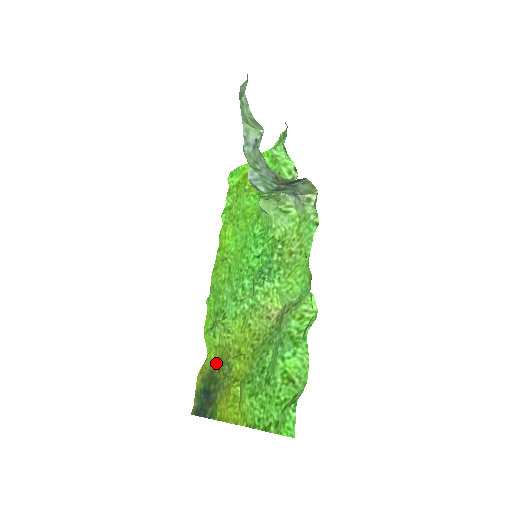
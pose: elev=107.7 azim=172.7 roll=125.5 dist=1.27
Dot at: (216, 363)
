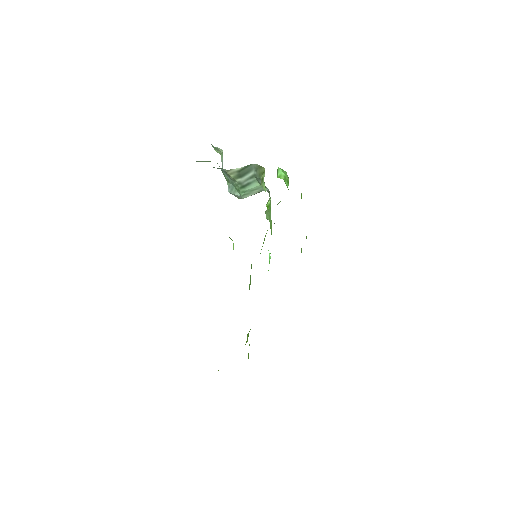
Dot at: occluded
